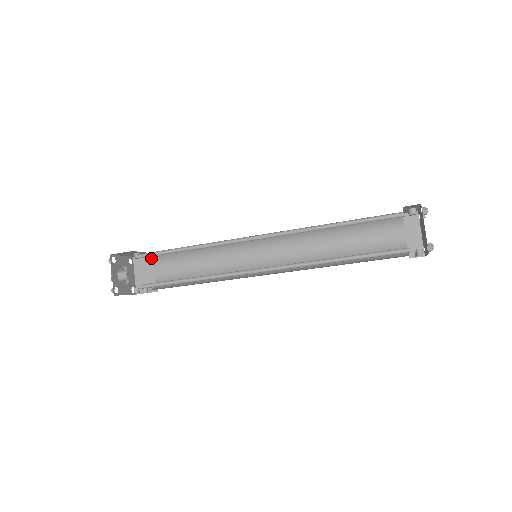
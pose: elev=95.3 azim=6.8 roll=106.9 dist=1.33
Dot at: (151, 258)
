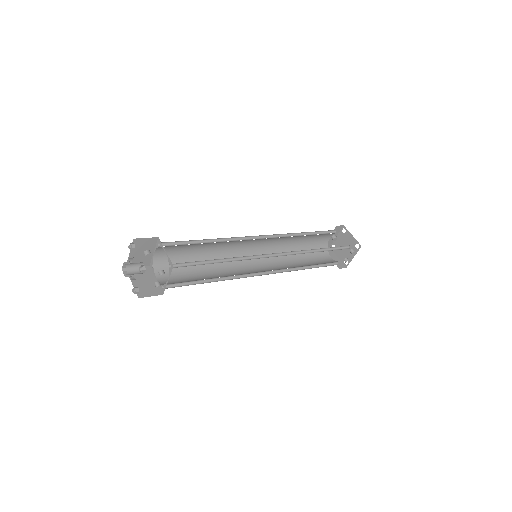
Dot at: (153, 264)
